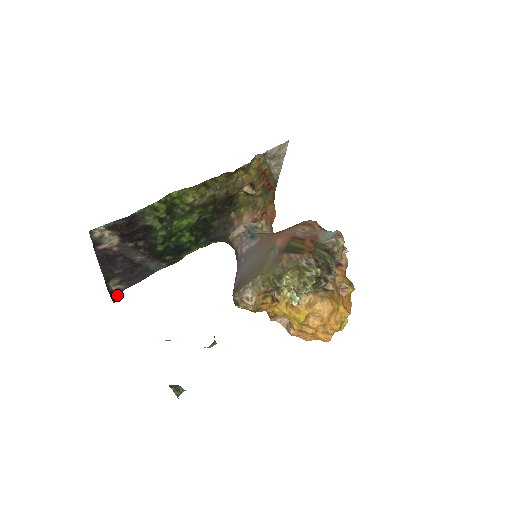
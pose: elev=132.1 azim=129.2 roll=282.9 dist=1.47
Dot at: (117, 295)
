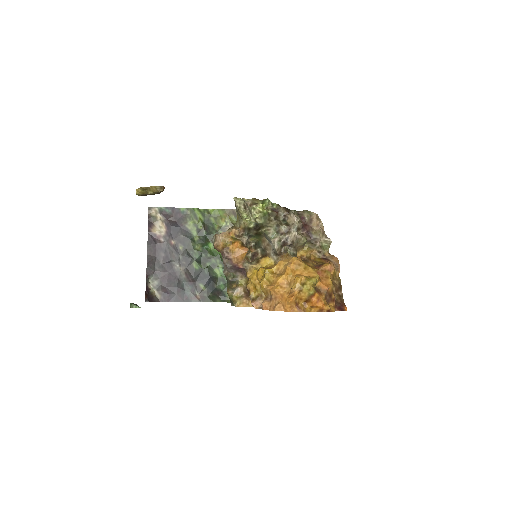
Dot at: (152, 299)
